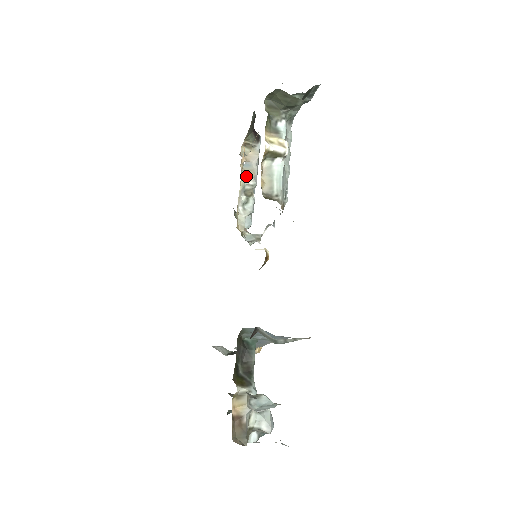
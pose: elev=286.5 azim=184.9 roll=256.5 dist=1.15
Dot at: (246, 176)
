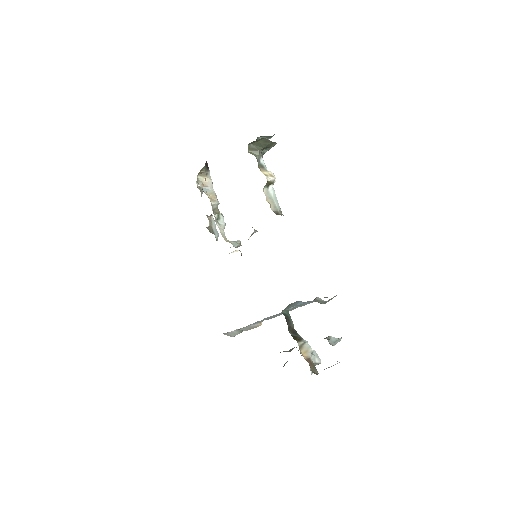
Dot at: (212, 199)
